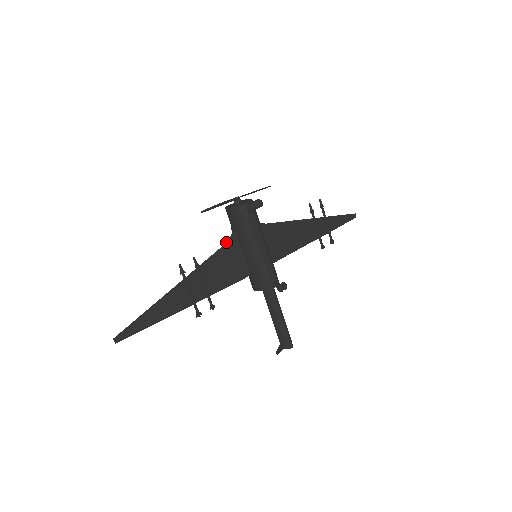
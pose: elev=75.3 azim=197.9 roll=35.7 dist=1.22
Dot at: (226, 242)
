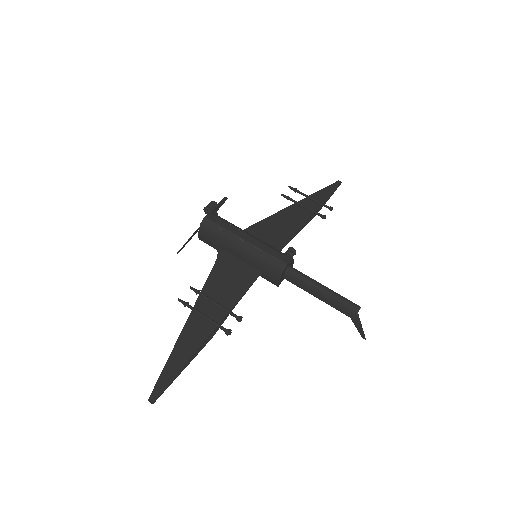
Dot at: (216, 261)
